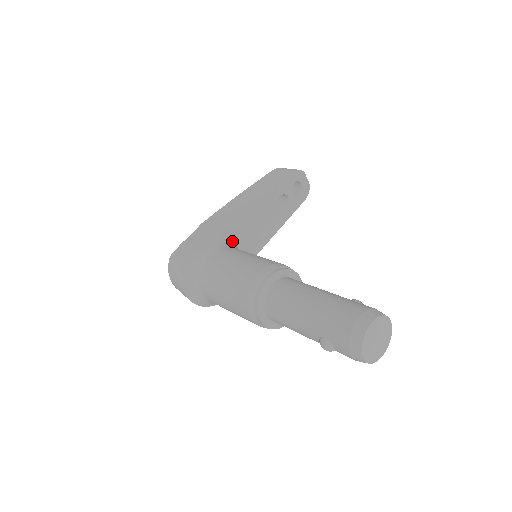
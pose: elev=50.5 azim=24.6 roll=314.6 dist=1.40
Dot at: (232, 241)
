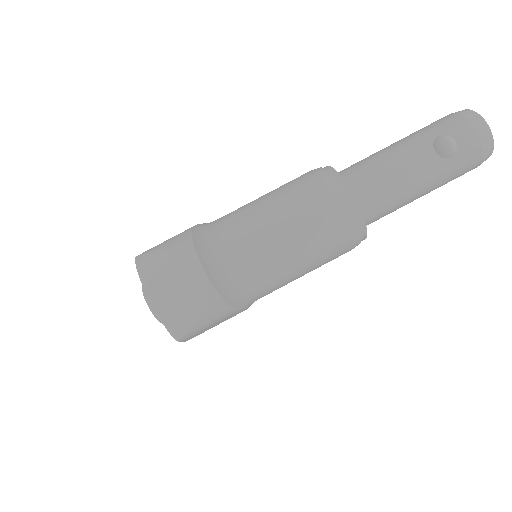
Dot at: occluded
